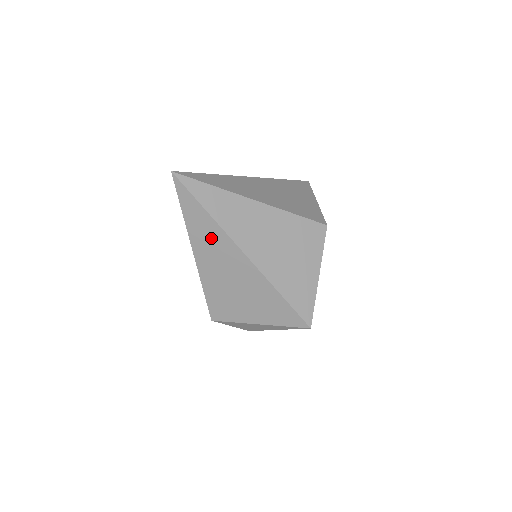
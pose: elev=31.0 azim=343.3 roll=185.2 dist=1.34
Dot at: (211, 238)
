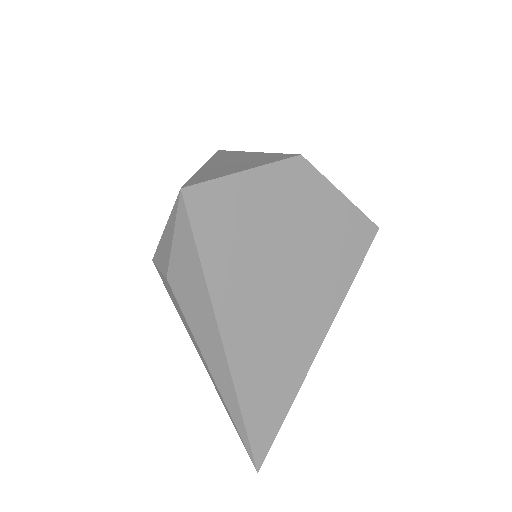
Dot at: occluded
